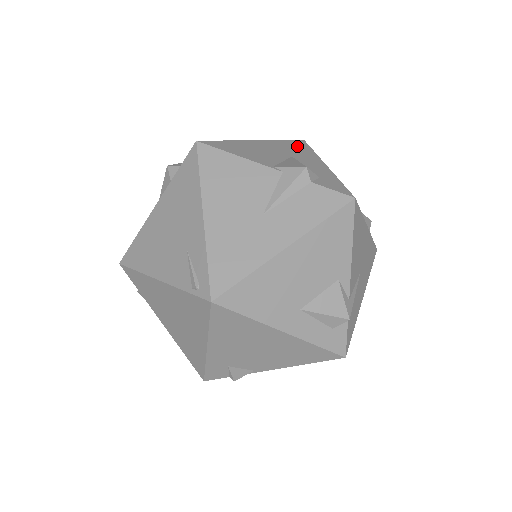
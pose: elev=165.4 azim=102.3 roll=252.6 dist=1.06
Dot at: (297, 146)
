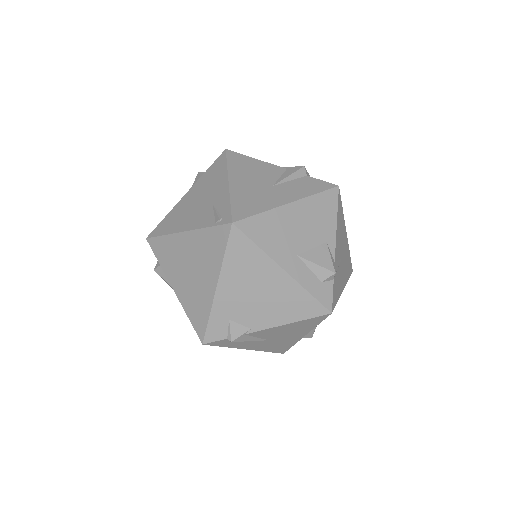
Dot at: occluded
